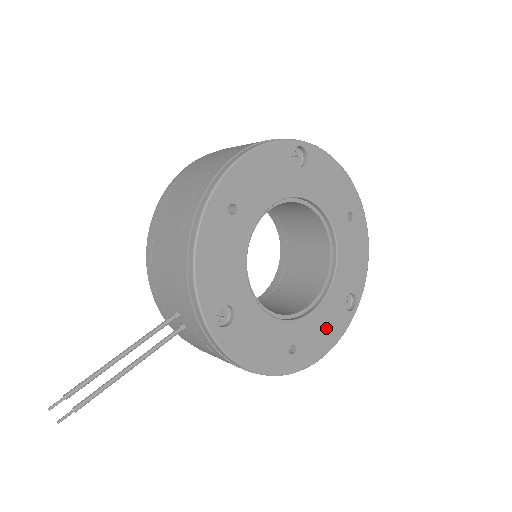
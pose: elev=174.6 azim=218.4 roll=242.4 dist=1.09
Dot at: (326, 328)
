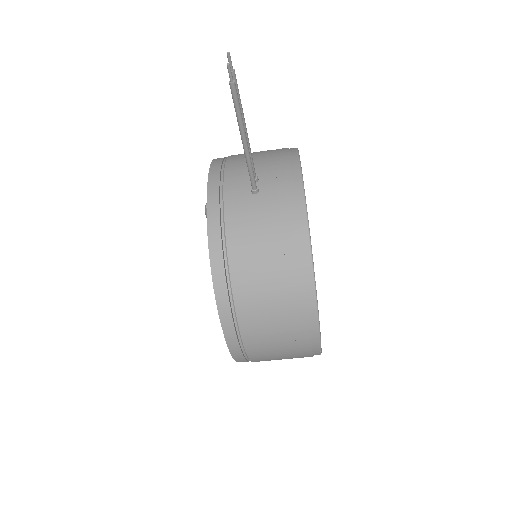
Dot at: occluded
